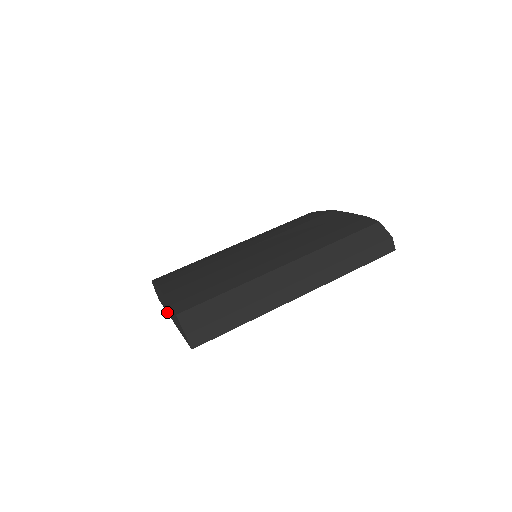
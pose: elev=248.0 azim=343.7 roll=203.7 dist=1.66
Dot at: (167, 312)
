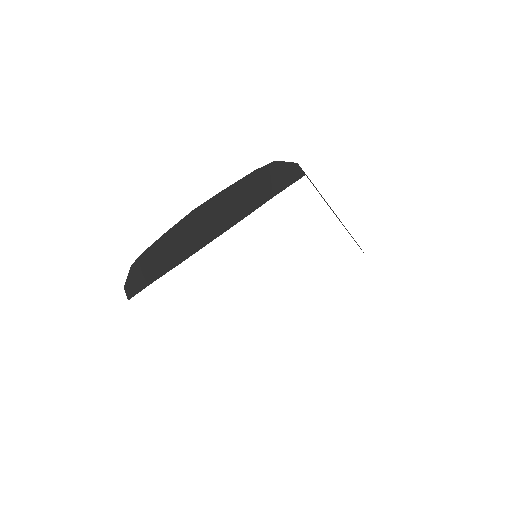
Dot at: (184, 258)
